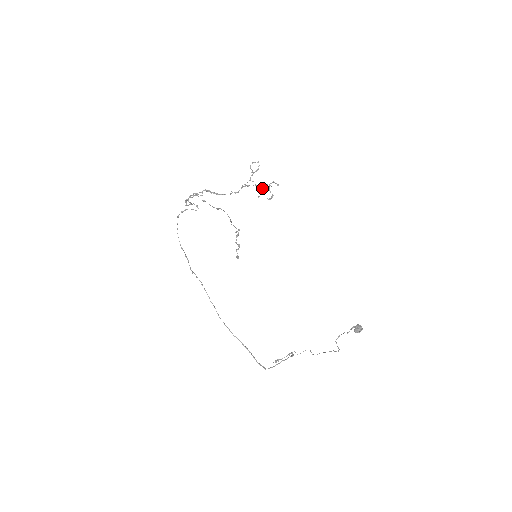
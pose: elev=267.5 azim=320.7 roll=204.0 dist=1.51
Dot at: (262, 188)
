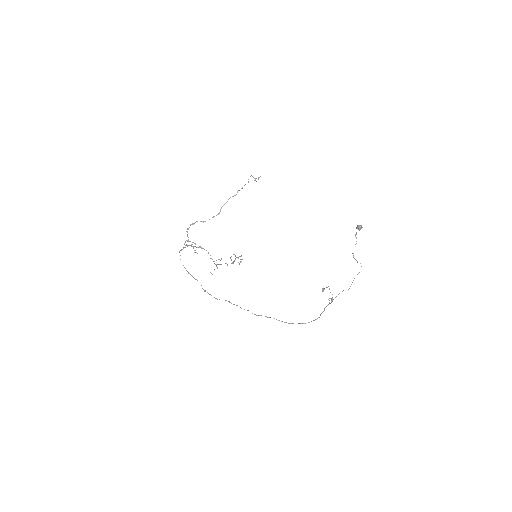
Dot at: (231, 256)
